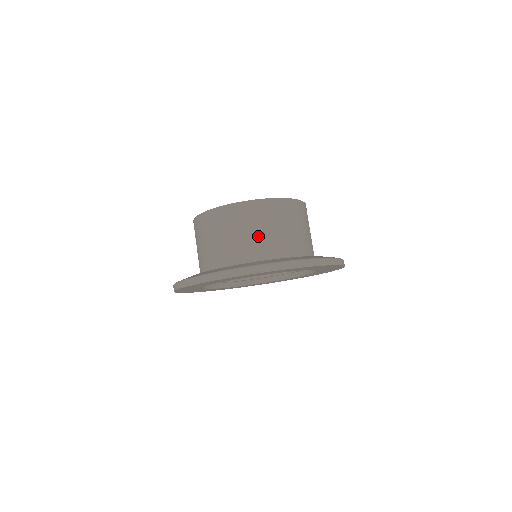
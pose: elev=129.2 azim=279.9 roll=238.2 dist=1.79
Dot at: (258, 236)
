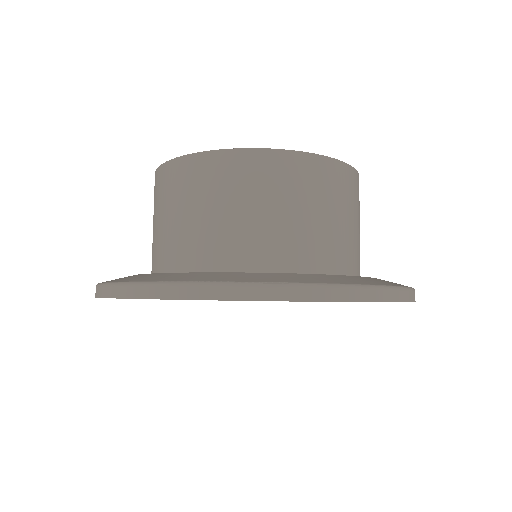
Dot at: (347, 229)
